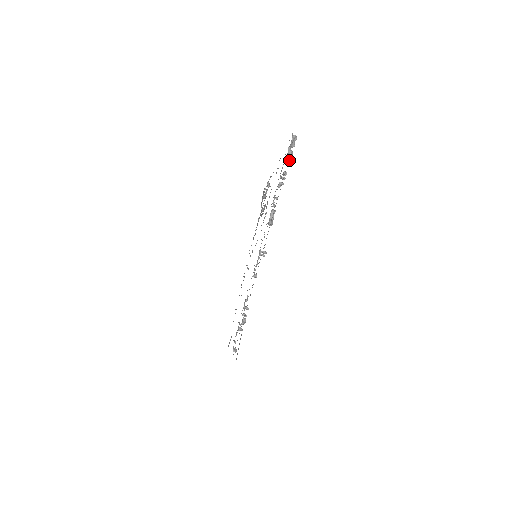
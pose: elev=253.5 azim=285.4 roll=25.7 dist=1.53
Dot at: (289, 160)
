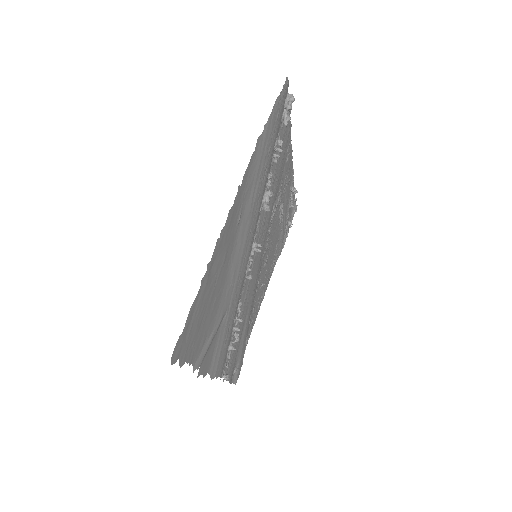
Dot at: (285, 126)
